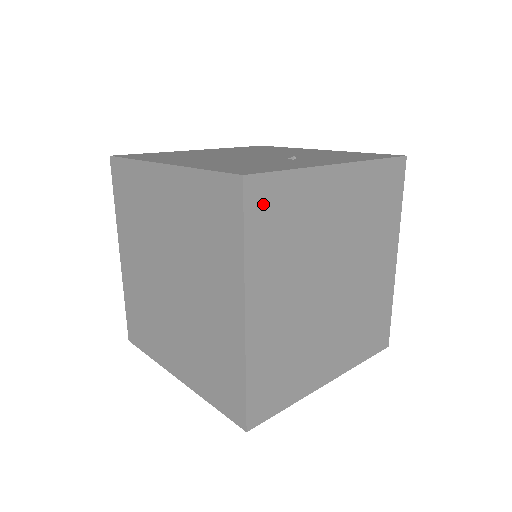
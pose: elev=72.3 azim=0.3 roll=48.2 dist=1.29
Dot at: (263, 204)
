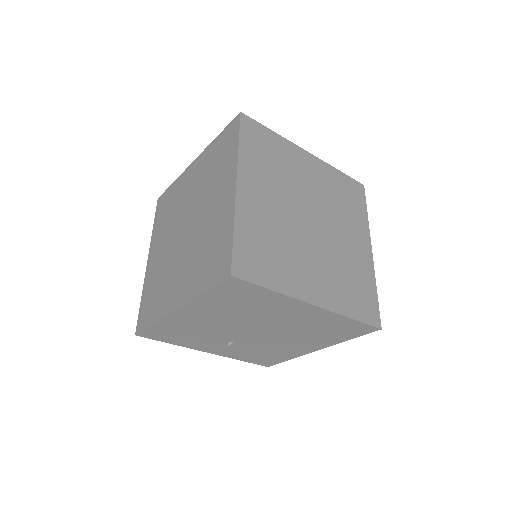
Dot at: (253, 134)
